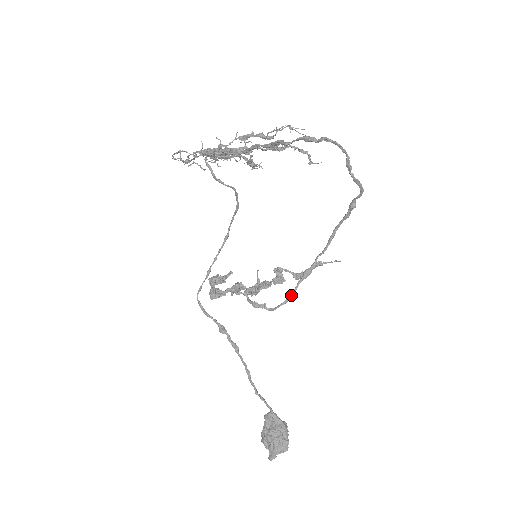
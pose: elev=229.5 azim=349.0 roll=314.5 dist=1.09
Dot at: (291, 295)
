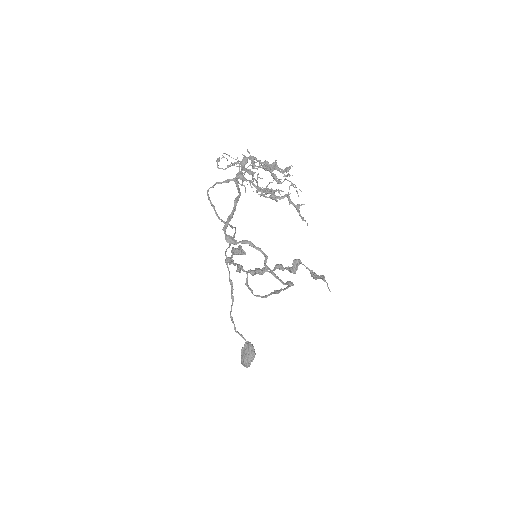
Dot at: (265, 296)
